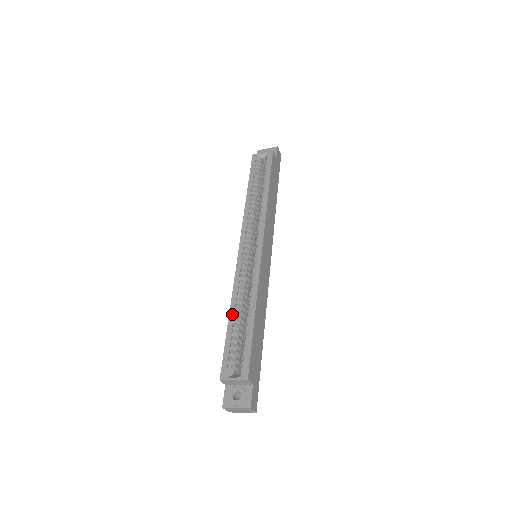
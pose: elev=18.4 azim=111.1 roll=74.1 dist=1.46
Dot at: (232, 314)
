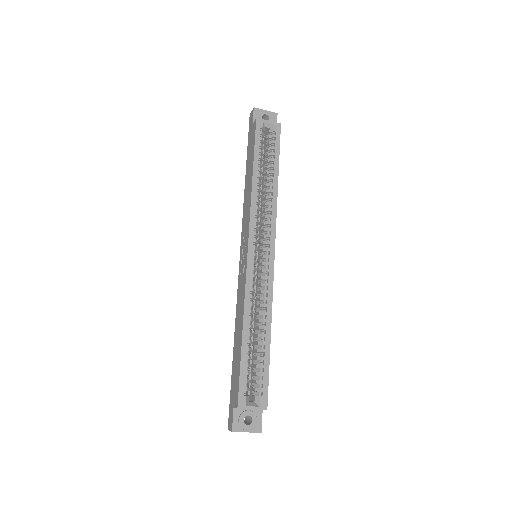
Dot at: (246, 332)
